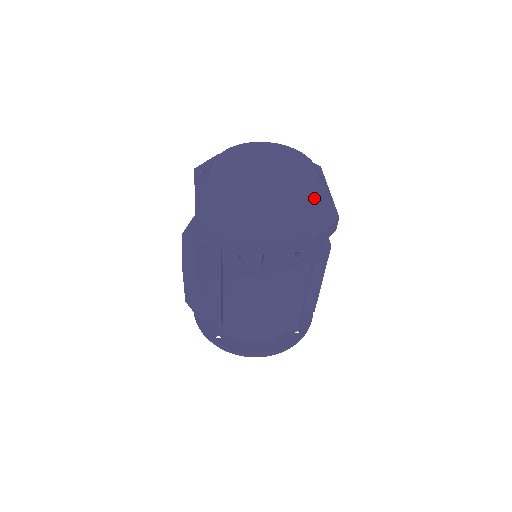
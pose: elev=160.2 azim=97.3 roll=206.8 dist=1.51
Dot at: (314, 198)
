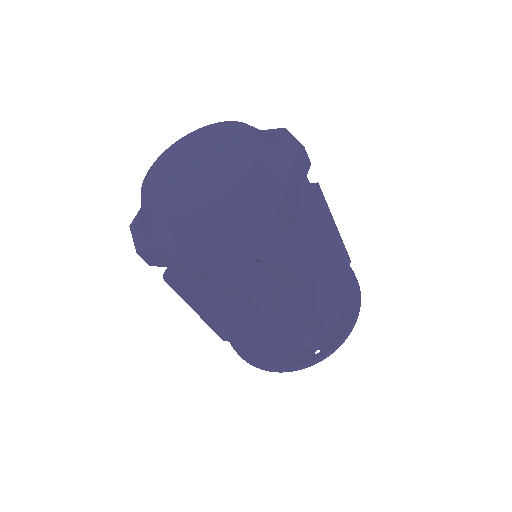
Dot at: (227, 204)
